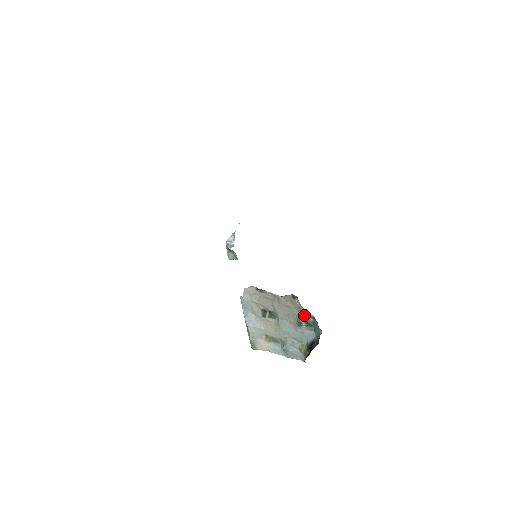
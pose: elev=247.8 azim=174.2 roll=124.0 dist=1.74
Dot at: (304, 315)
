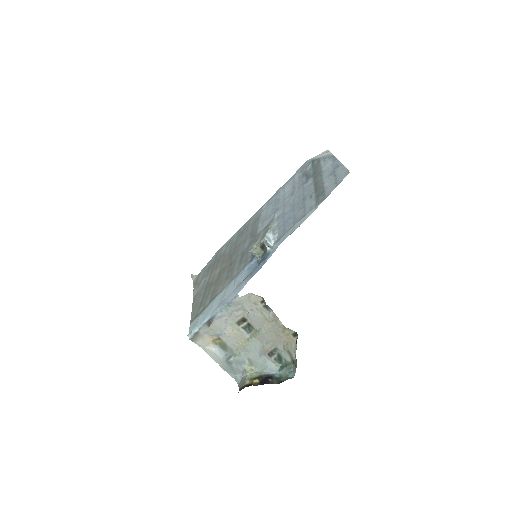
Dot at: (287, 352)
